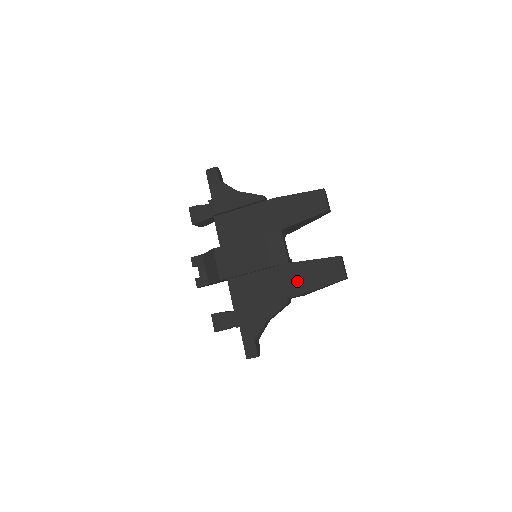
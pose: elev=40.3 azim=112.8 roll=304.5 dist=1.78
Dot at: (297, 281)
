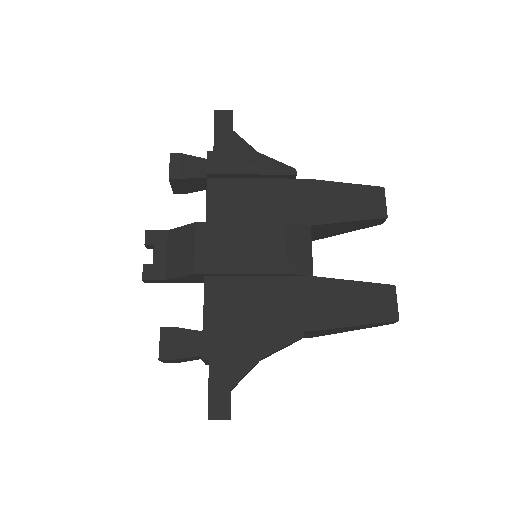
Dot at: (322, 307)
